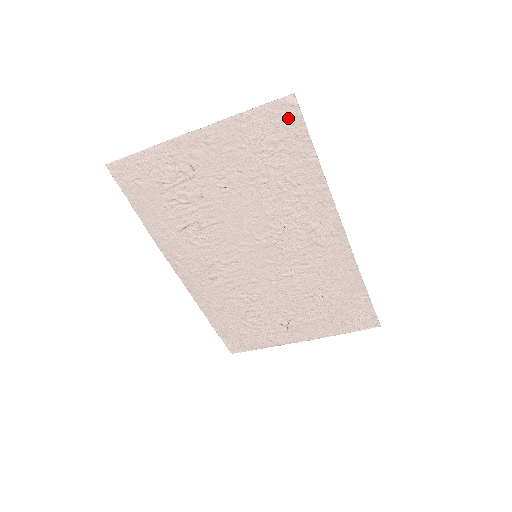
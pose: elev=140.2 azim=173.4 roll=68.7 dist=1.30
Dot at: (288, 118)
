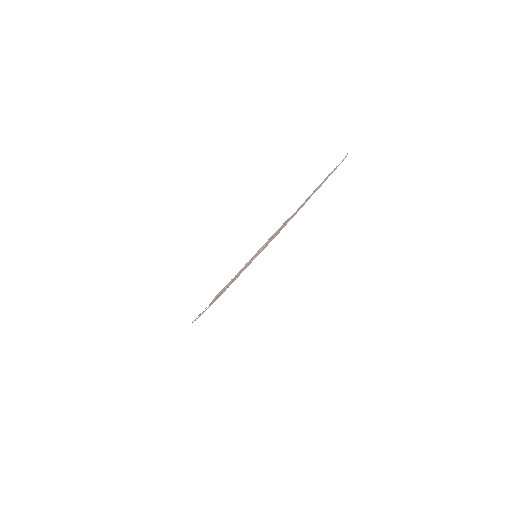
Dot at: occluded
